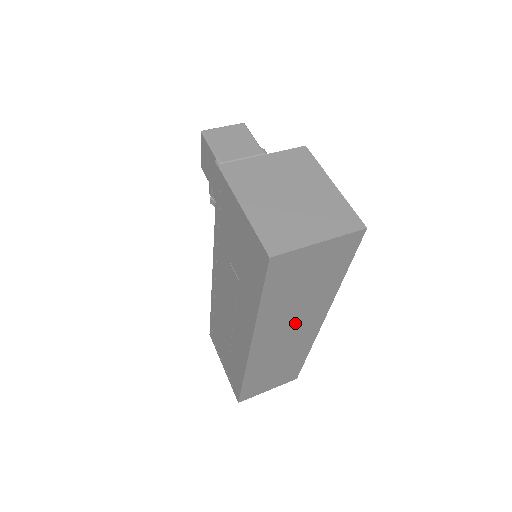
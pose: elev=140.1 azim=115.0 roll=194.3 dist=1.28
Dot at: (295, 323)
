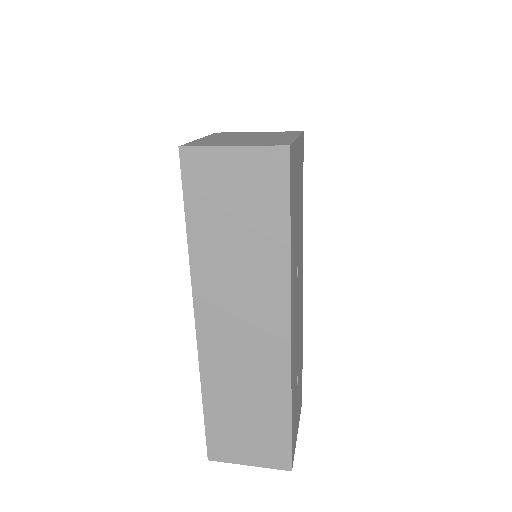
Dot at: (246, 303)
